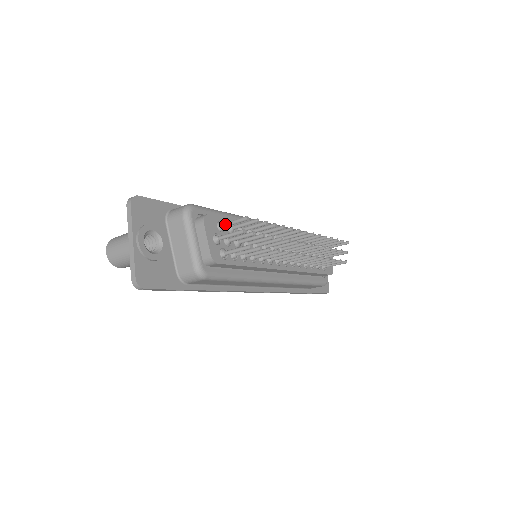
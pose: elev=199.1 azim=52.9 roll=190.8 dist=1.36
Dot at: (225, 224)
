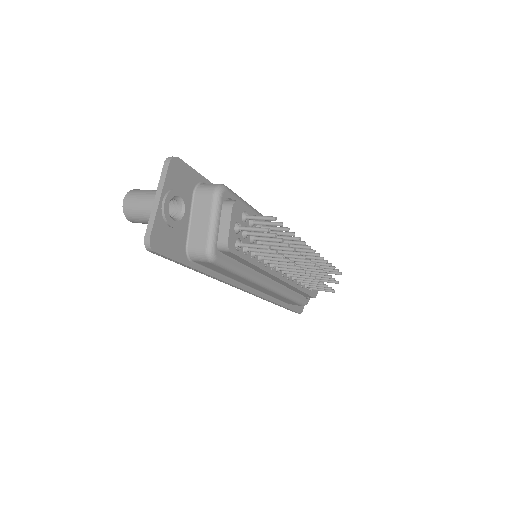
Dot at: (250, 216)
